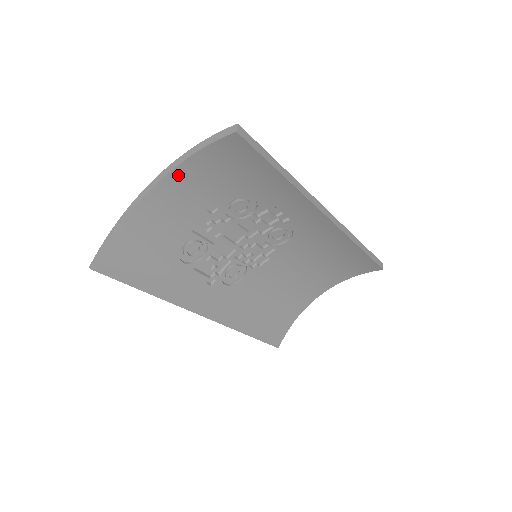
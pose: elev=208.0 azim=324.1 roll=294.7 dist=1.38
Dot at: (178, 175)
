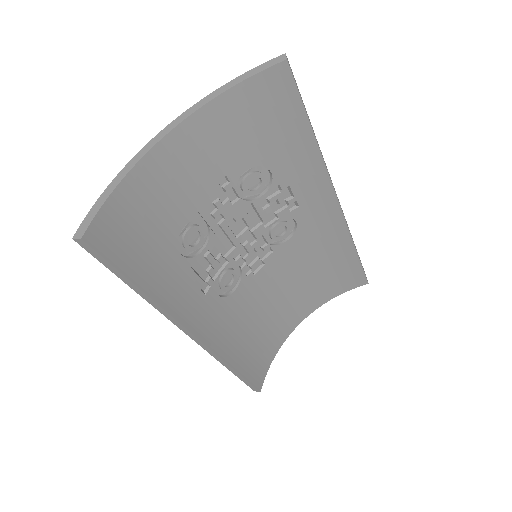
Dot at: (200, 121)
